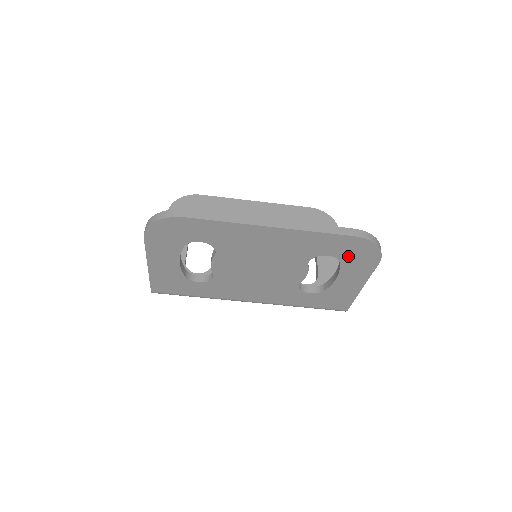
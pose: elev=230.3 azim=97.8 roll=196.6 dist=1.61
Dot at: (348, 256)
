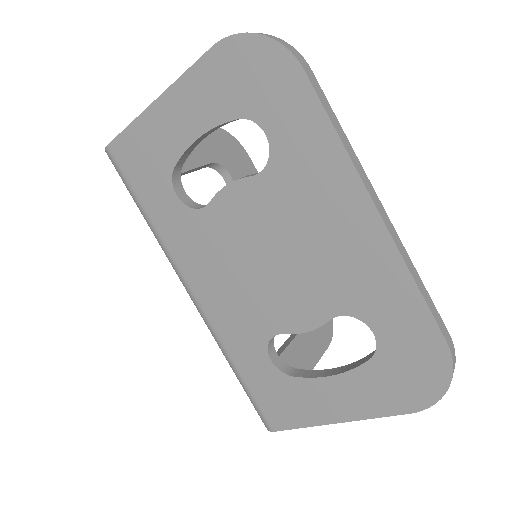
Dot at: (393, 361)
